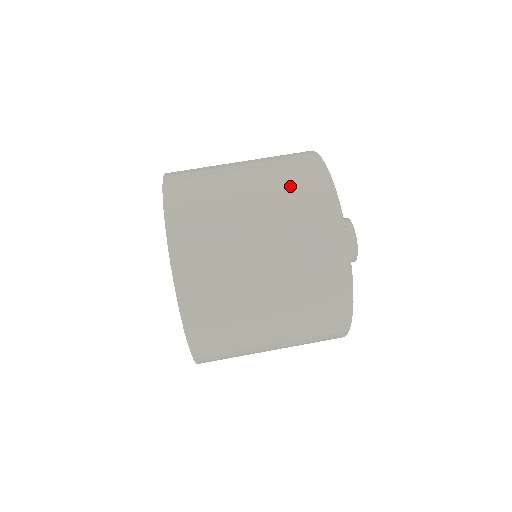
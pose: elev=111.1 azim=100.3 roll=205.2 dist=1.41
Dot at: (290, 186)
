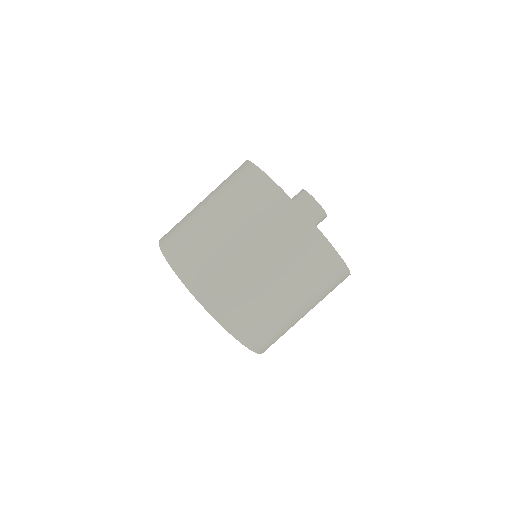
Dot at: (238, 193)
